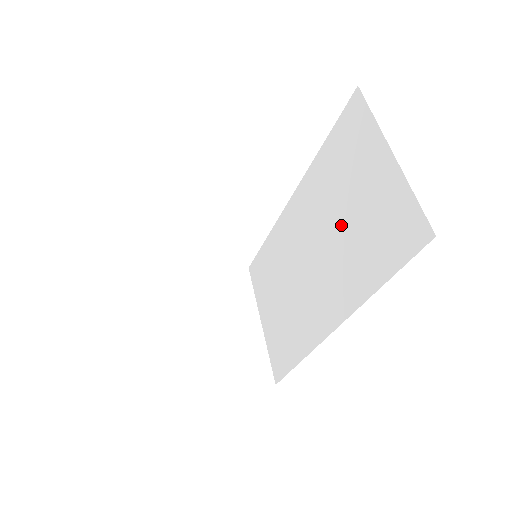
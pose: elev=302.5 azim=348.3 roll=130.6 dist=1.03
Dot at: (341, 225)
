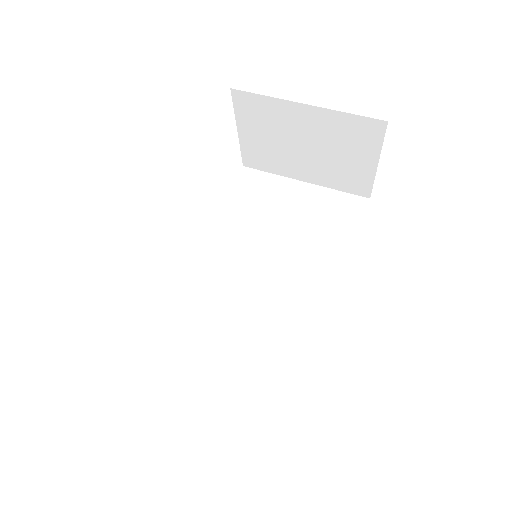
Dot at: (285, 239)
